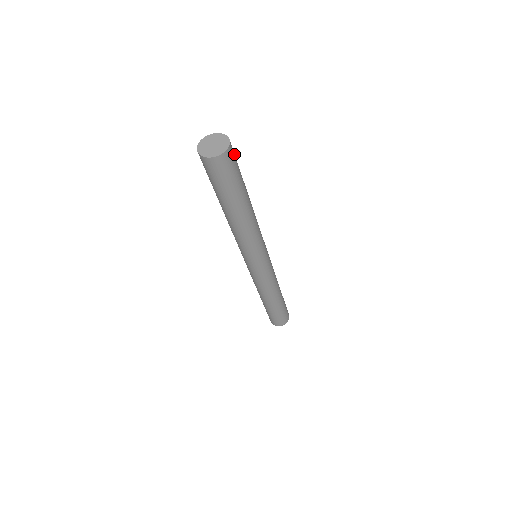
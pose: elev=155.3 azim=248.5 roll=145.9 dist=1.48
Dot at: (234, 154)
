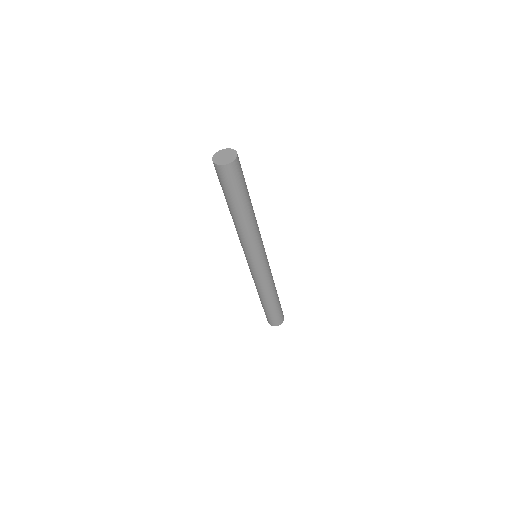
Dot at: (240, 166)
